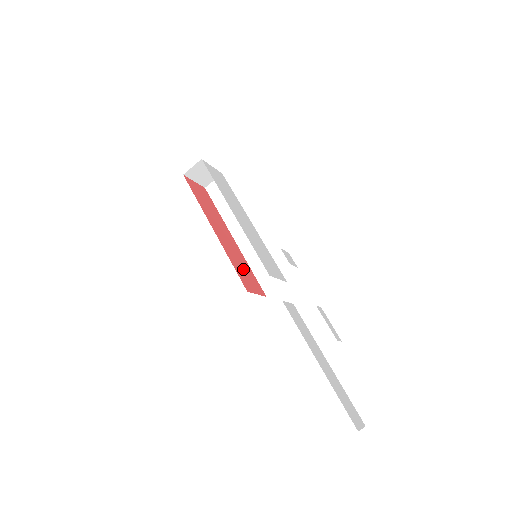
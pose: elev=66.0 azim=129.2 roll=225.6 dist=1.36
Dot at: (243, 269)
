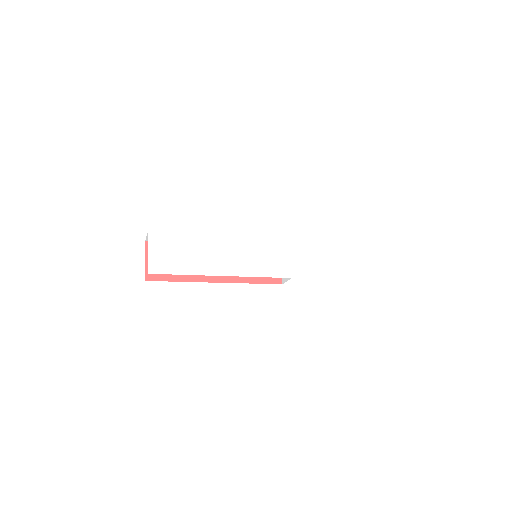
Dot at: occluded
